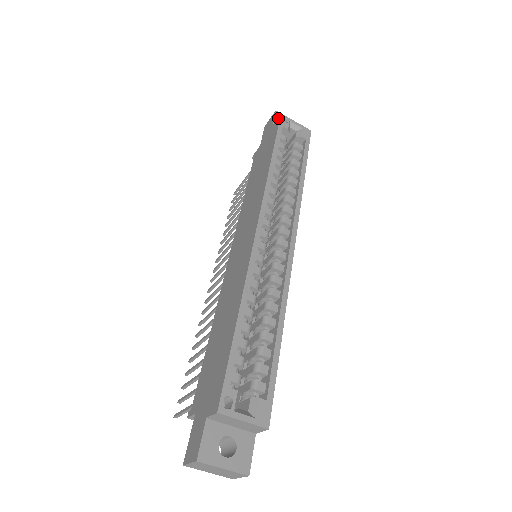
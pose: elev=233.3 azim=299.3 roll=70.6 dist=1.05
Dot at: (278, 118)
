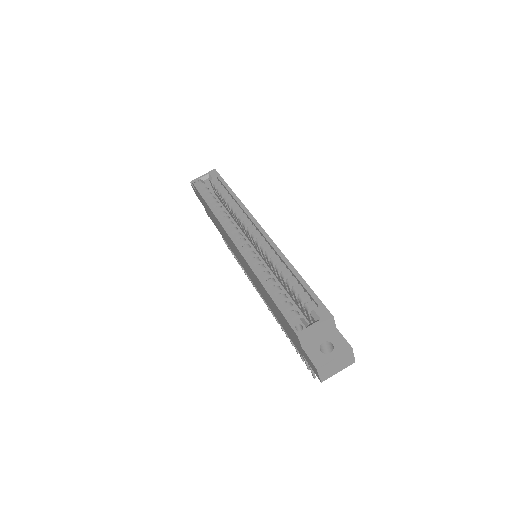
Dot at: (193, 185)
